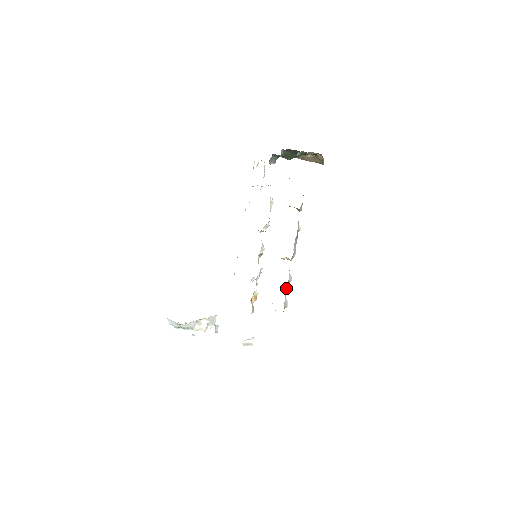
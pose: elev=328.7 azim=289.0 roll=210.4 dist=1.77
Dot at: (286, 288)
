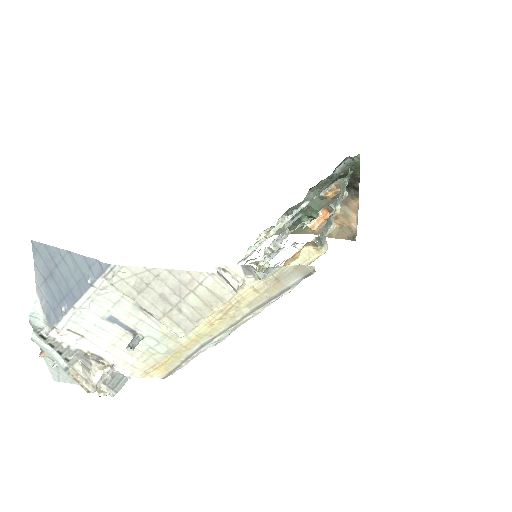
Dot at: occluded
